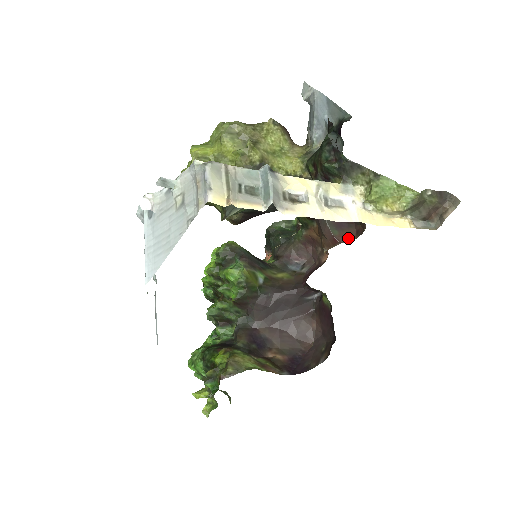
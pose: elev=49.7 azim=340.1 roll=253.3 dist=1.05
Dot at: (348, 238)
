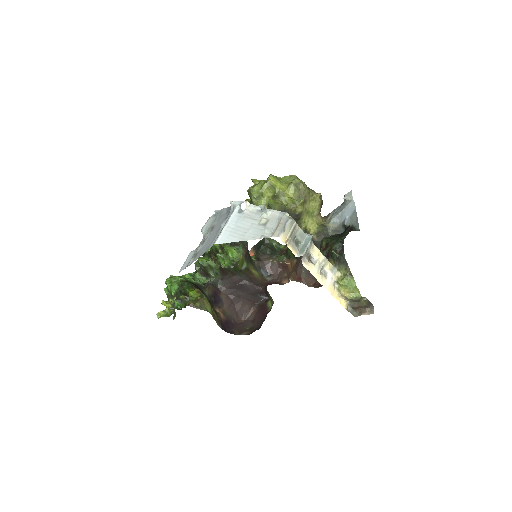
Dot at: (308, 283)
